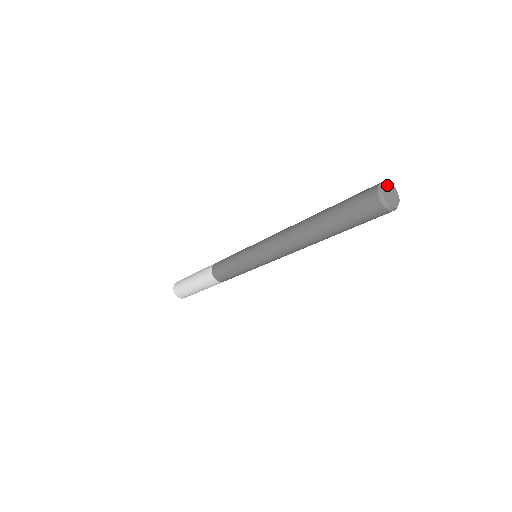
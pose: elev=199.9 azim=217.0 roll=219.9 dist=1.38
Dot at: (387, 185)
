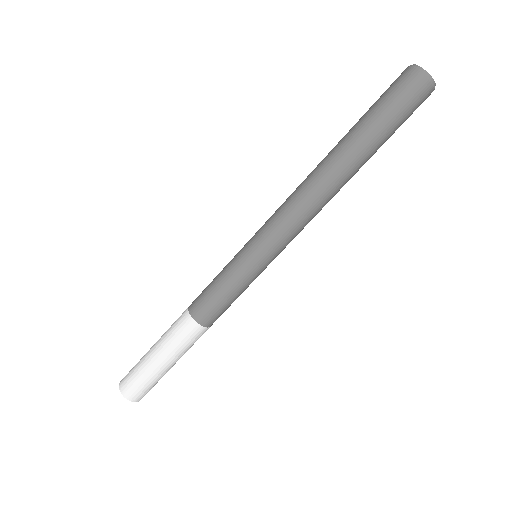
Dot at: occluded
